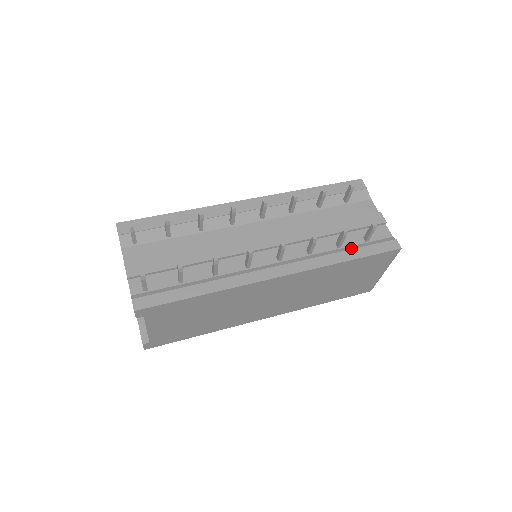
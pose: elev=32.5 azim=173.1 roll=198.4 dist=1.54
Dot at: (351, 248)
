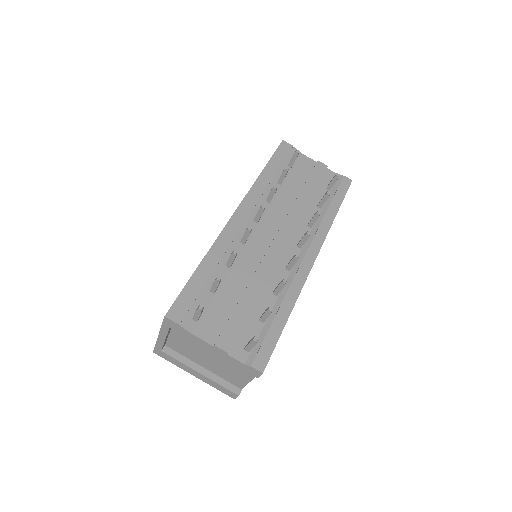
Dot at: (329, 202)
